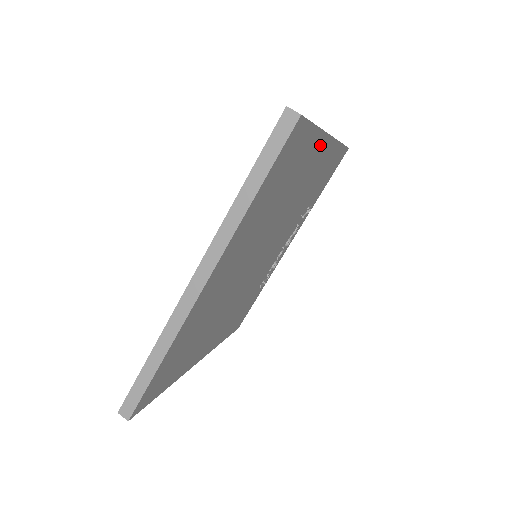
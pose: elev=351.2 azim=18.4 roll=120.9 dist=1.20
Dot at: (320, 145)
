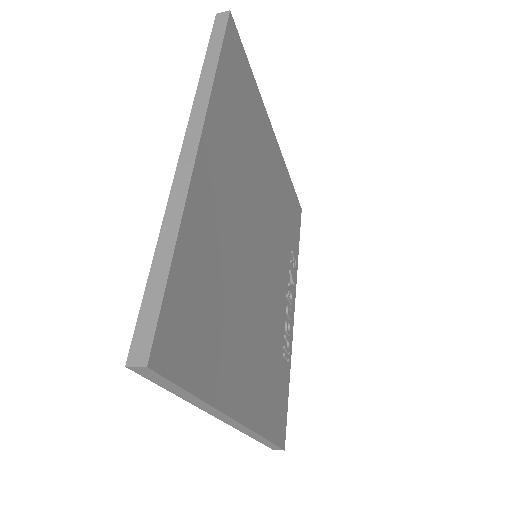
Dot at: (266, 123)
